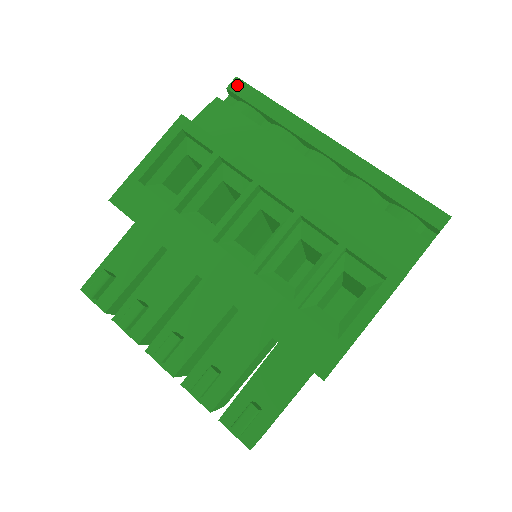
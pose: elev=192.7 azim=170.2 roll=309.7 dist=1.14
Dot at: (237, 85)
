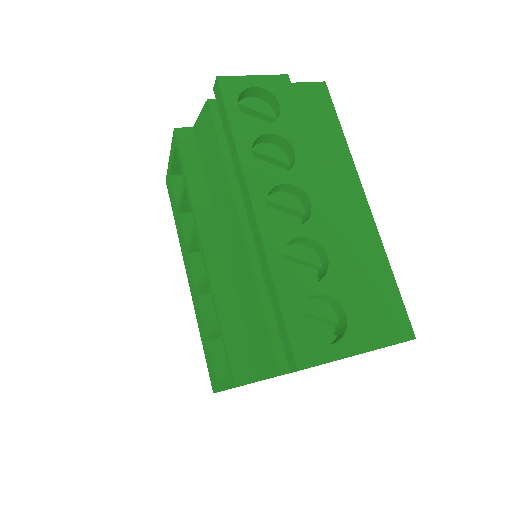
Dot at: (217, 89)
